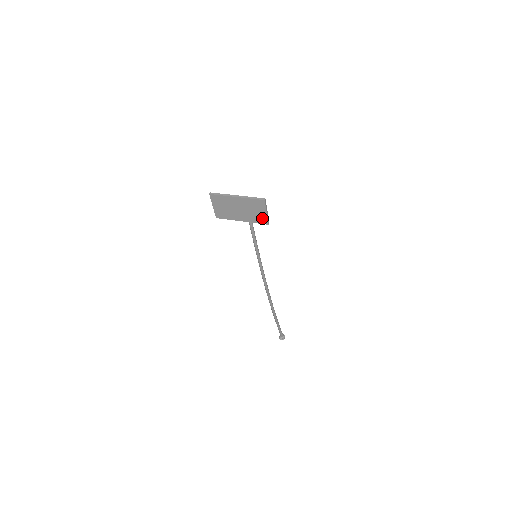
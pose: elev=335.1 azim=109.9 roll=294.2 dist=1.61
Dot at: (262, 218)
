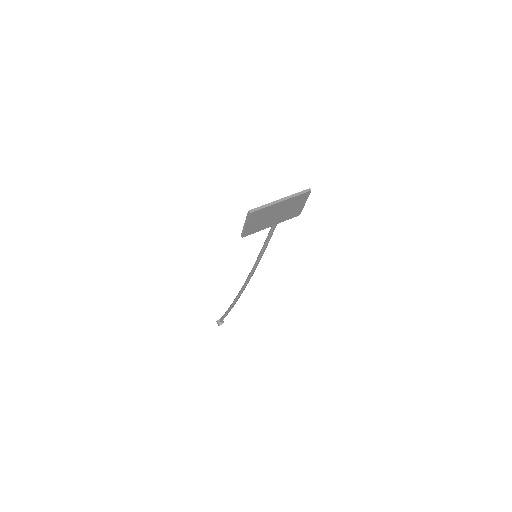
Dot at: (297, 211)
